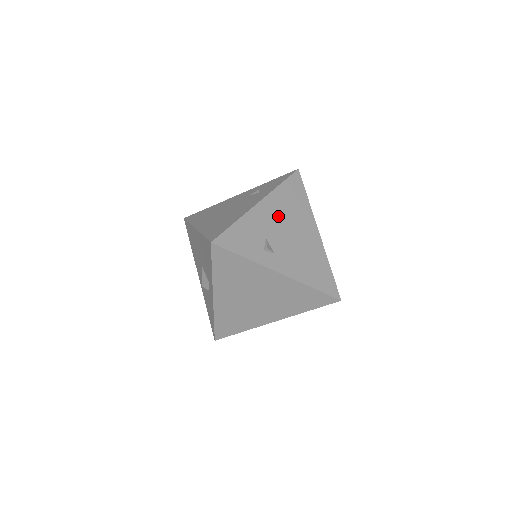
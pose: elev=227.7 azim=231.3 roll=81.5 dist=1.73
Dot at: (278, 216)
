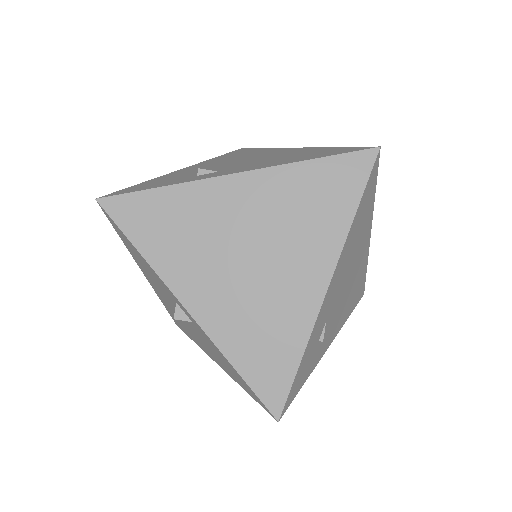
Dot at: (218, 163)
